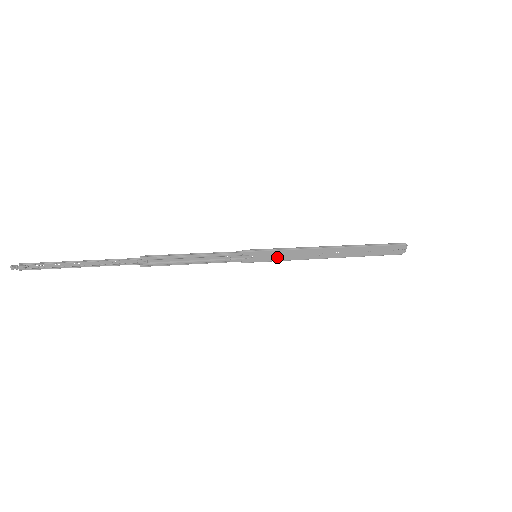
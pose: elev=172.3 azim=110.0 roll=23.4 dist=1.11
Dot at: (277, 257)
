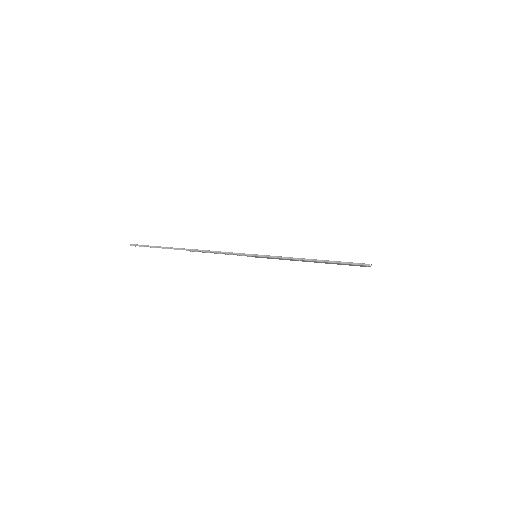
Dot at: (270, 258)
